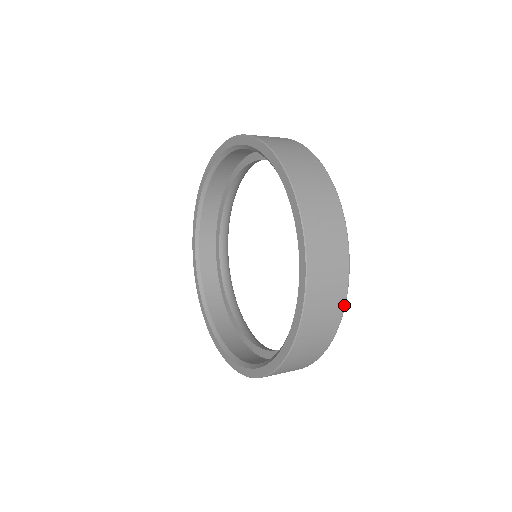
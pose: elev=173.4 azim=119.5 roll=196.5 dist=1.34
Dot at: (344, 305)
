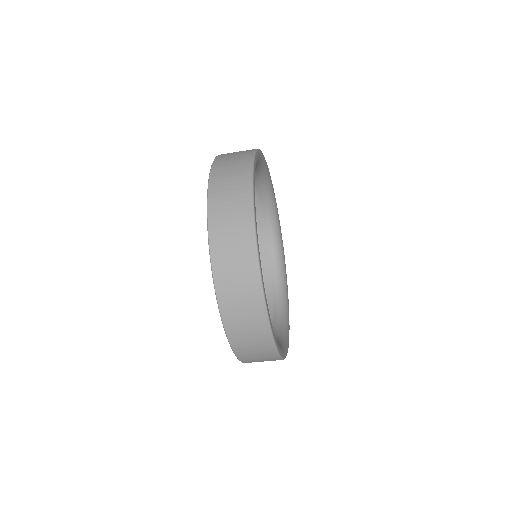
Dot at: (260, 285)
